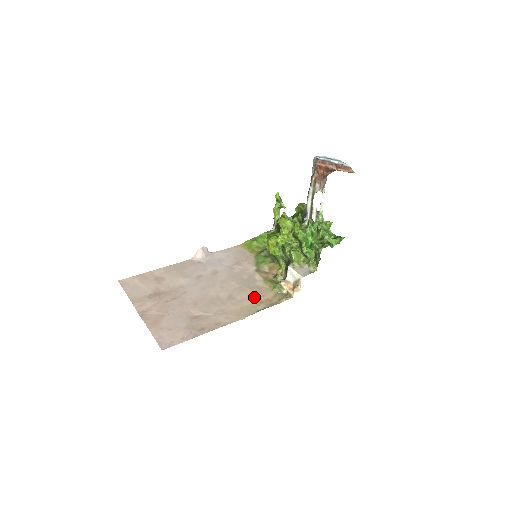
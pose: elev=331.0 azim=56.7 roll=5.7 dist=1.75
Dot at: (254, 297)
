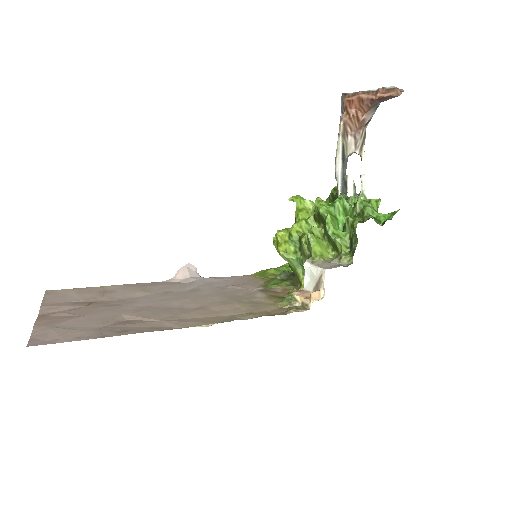
Dot at: (242, 309)
